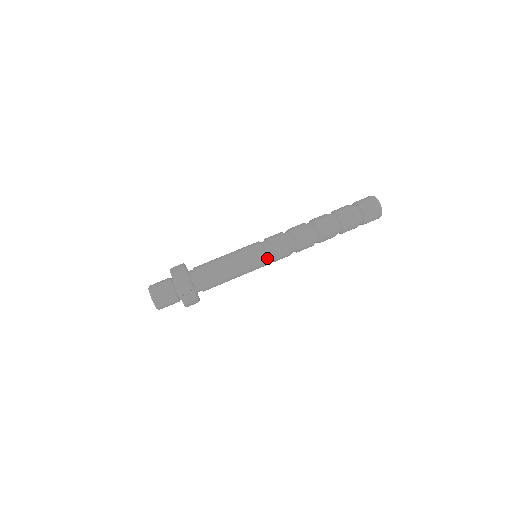
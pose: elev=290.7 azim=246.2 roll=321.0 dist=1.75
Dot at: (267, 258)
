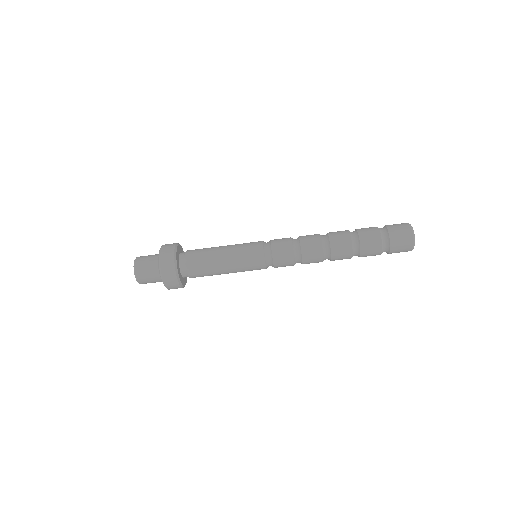
Dot at: occluded
